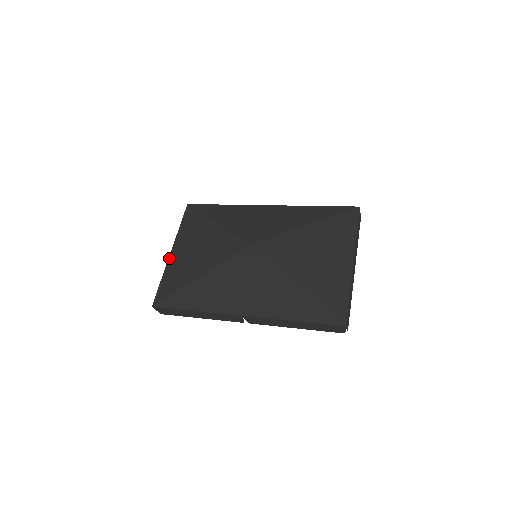
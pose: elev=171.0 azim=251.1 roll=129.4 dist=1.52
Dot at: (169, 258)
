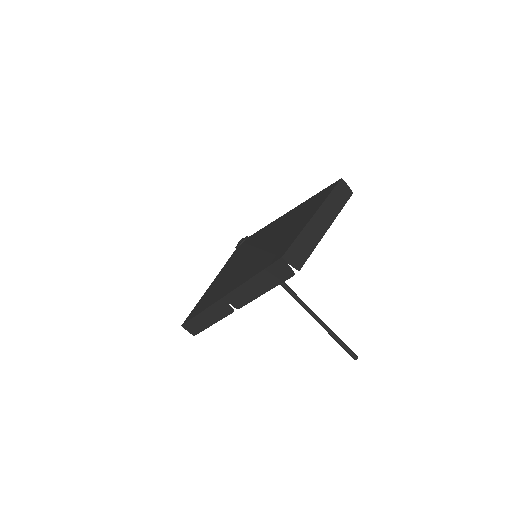
Dot at: occluded
